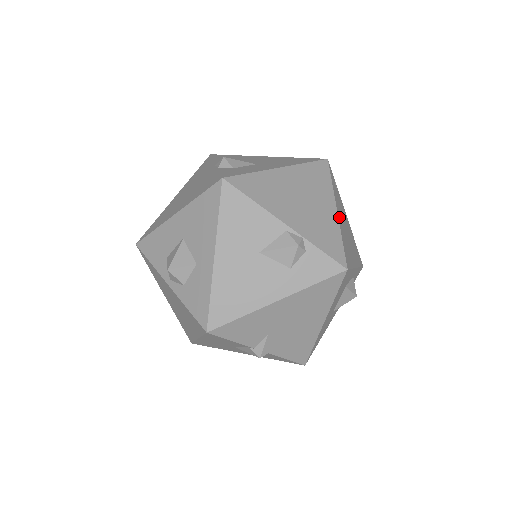
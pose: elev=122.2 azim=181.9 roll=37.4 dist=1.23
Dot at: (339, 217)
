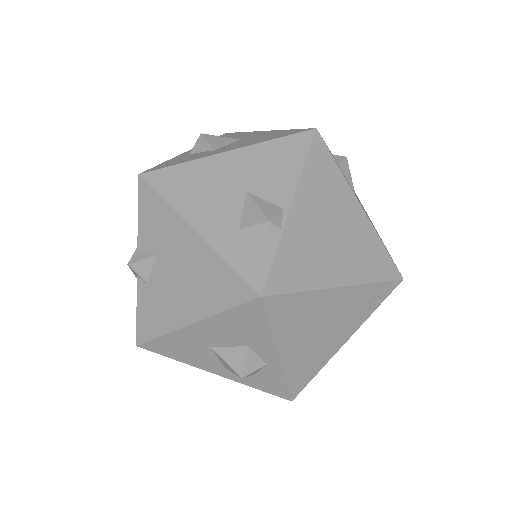
Dot at: (333, 295)
